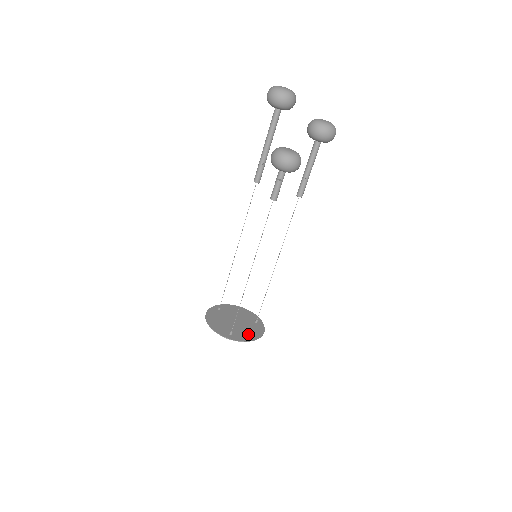
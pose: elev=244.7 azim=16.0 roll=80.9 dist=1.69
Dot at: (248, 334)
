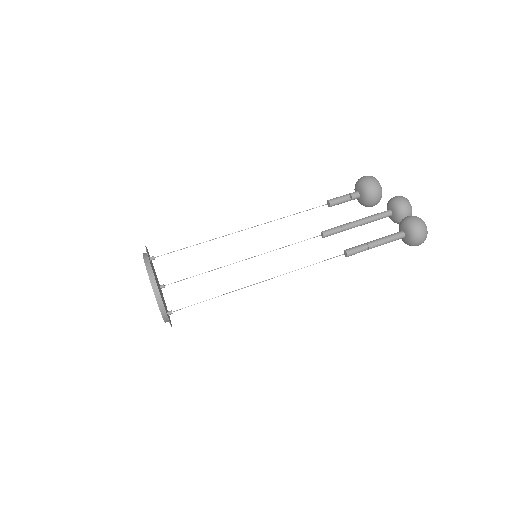
Dot at: occluded
